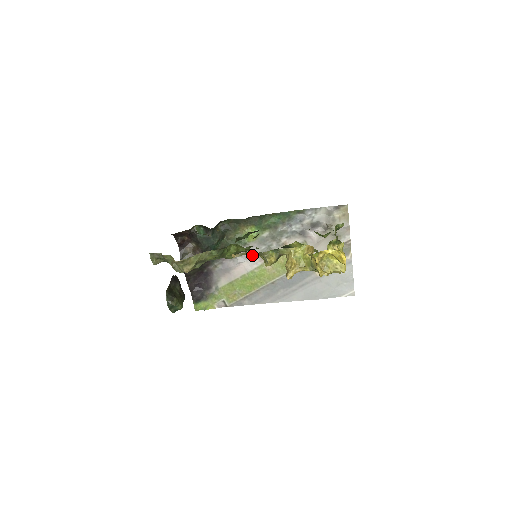
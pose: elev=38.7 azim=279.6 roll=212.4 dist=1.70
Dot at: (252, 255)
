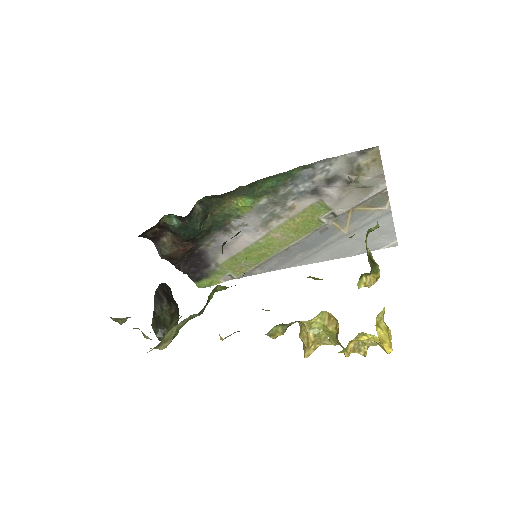
Dot at: (251, 227)
